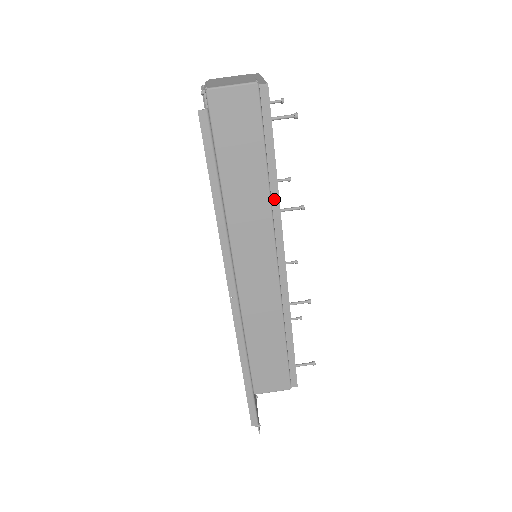
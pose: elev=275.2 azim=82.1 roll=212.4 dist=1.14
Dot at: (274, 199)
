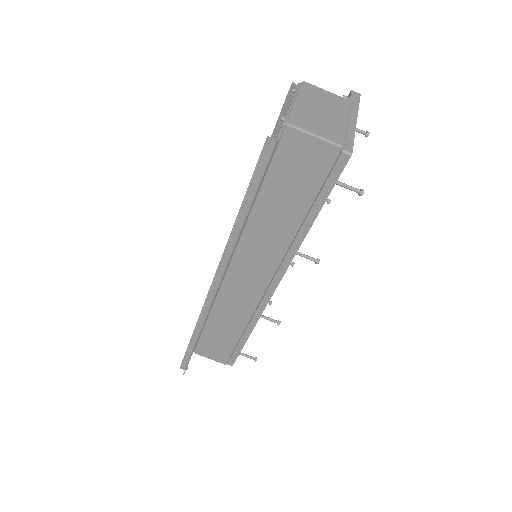
Dot at: (295, 244)
